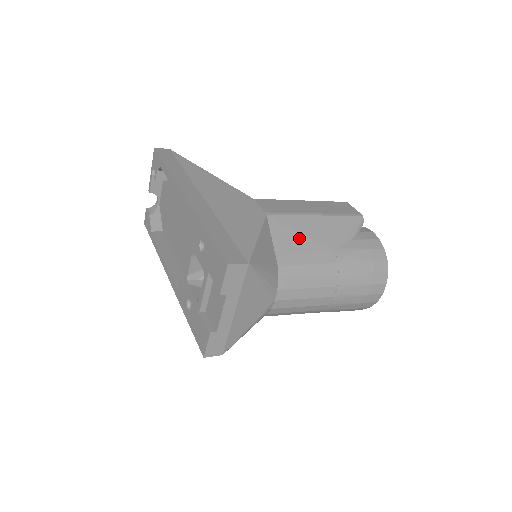
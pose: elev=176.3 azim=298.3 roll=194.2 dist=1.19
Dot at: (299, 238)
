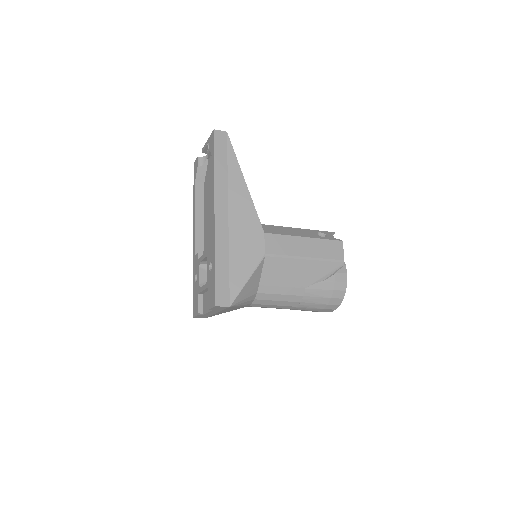
Dot at: (282, 276)
